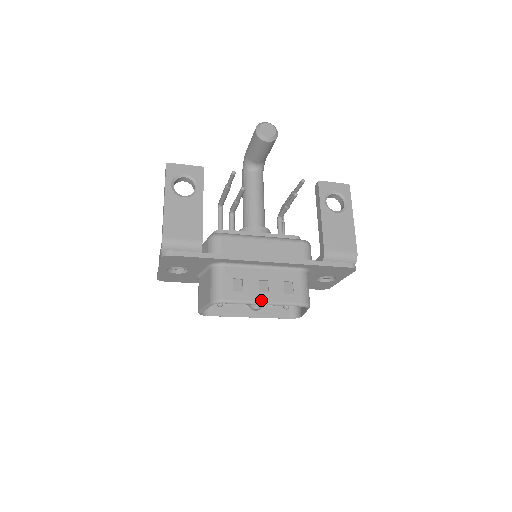
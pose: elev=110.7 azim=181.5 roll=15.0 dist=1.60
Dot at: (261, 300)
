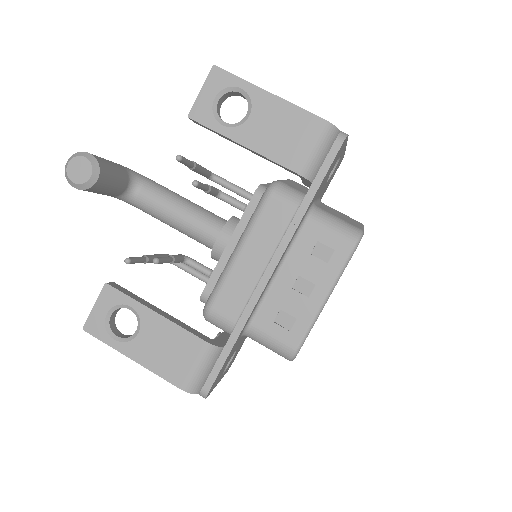
Dot at: (320, 301)
